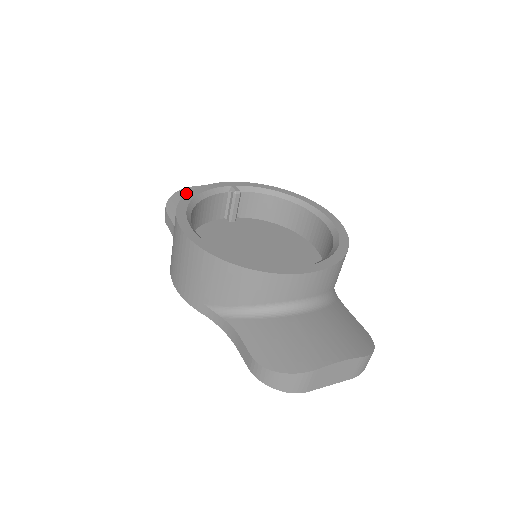
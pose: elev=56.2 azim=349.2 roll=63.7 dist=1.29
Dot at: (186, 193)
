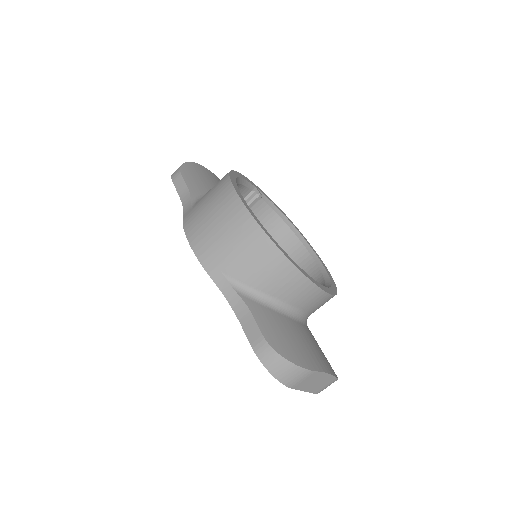
Dot at: (199, 168)
